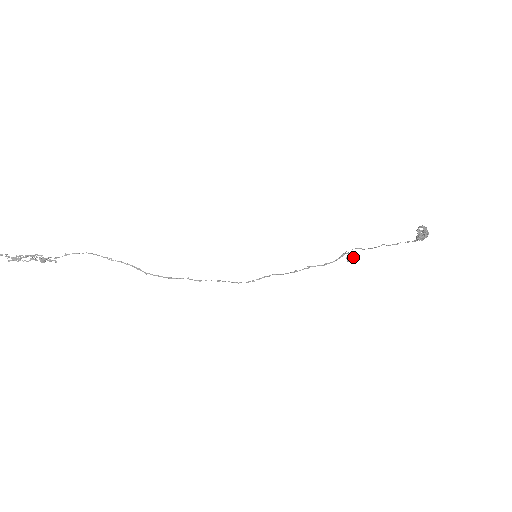
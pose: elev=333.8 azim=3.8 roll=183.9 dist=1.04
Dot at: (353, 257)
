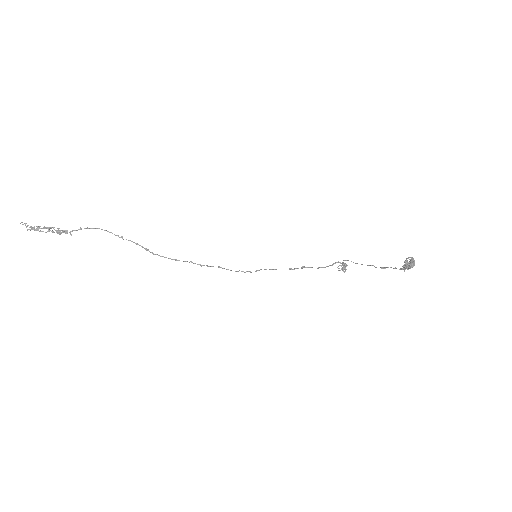
Dot at: (344, 268)
